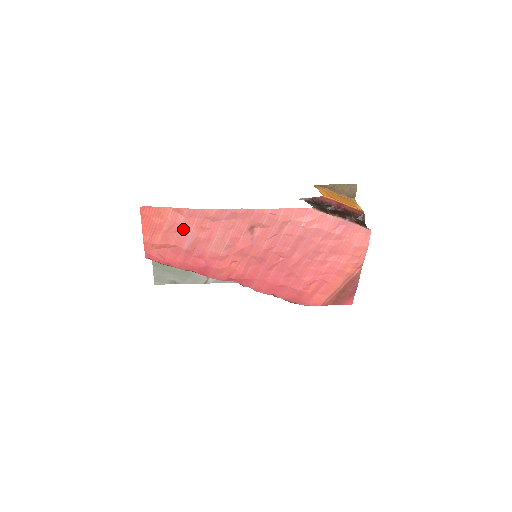
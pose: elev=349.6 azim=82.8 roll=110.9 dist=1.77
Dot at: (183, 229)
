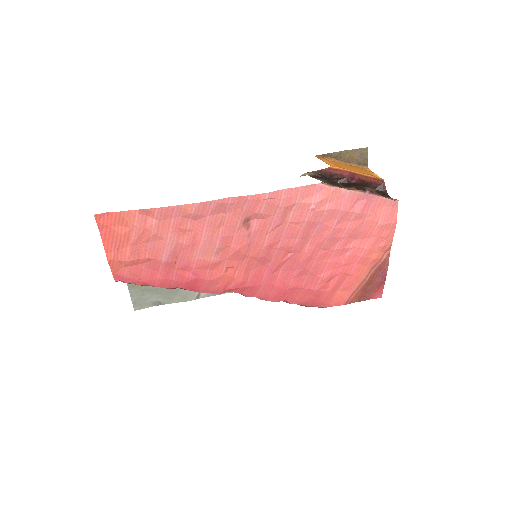
Dot at: (157, 236)
